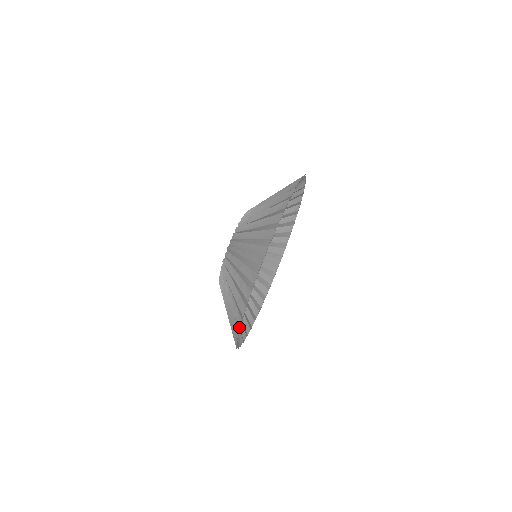
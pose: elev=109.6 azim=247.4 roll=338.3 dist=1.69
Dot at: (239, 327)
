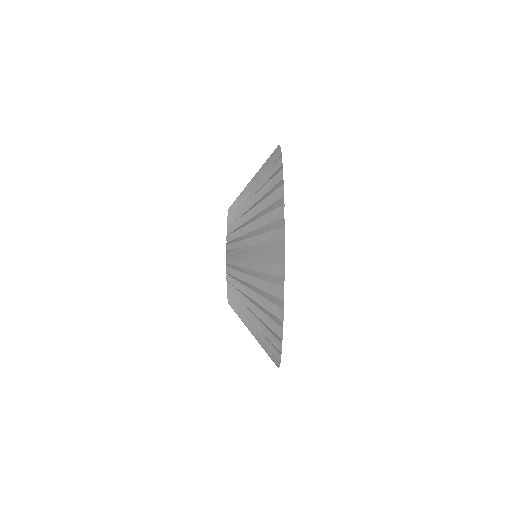
Dot at: occluded
